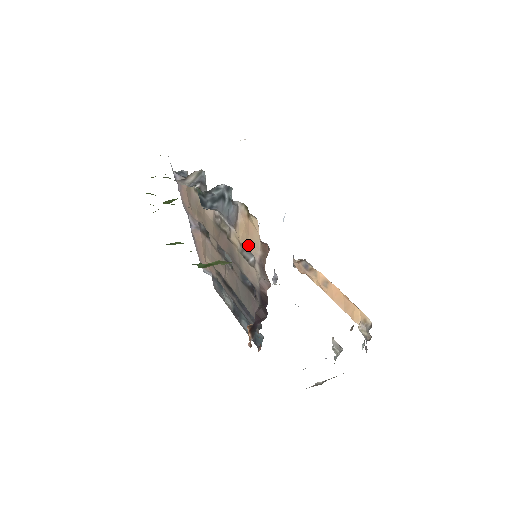
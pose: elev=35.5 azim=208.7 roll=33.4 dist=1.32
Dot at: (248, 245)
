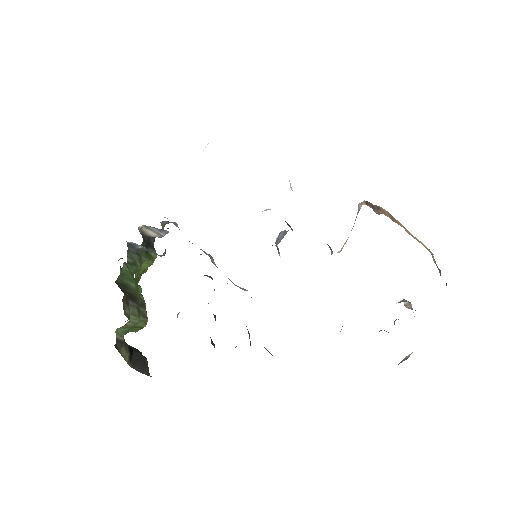
Dot at: occluded
